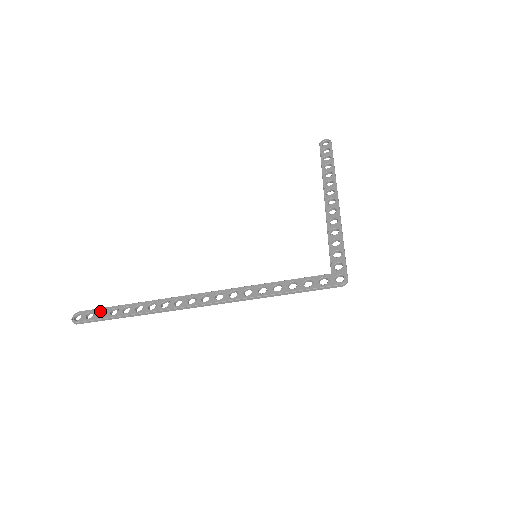
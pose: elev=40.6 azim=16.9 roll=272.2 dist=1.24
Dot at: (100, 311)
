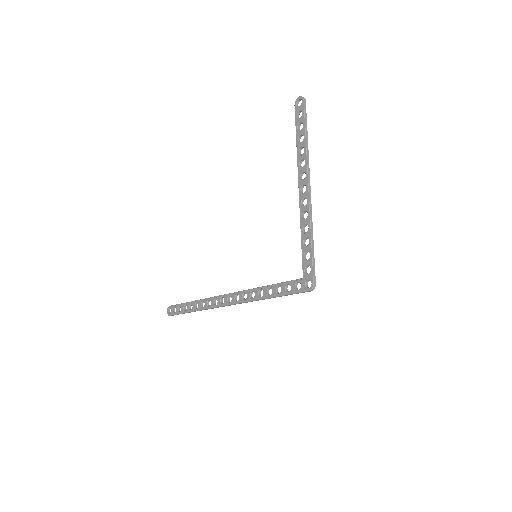
Dot at: (179, 307)
